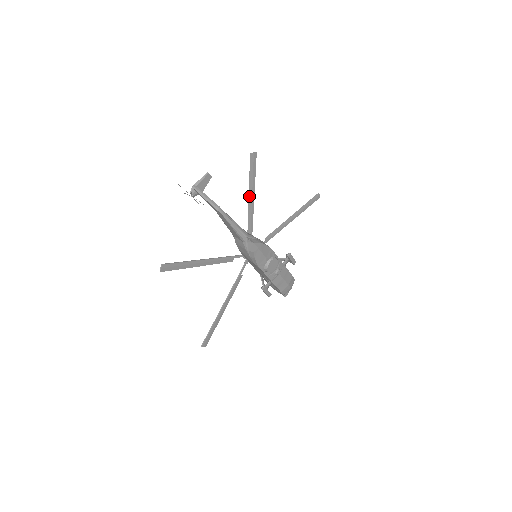
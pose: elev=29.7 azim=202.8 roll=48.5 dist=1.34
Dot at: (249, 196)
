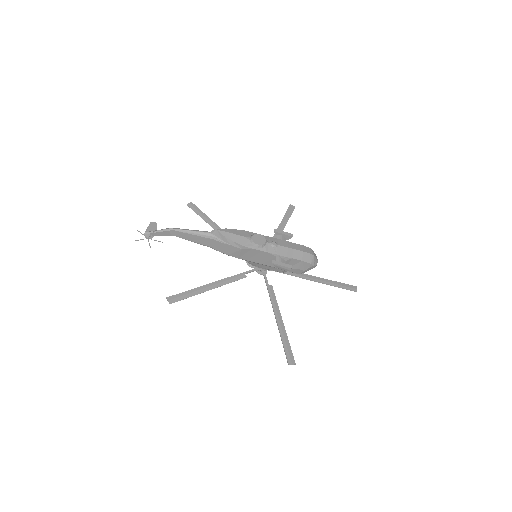
Dot at: (214, 228)
